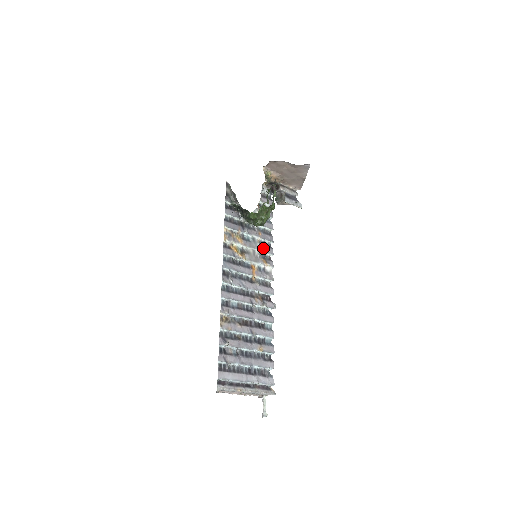
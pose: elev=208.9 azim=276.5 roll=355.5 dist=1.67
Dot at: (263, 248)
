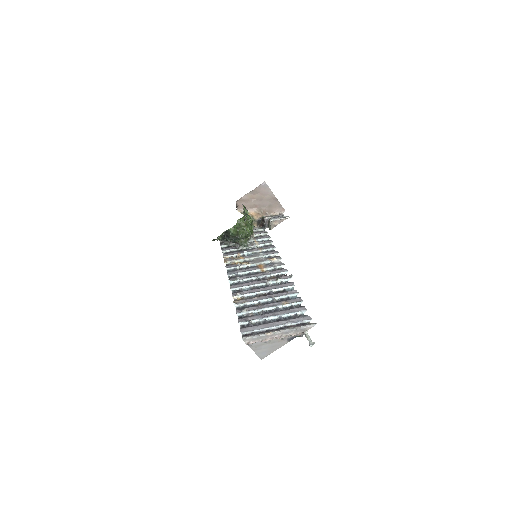
Dot at: (266, 254)
